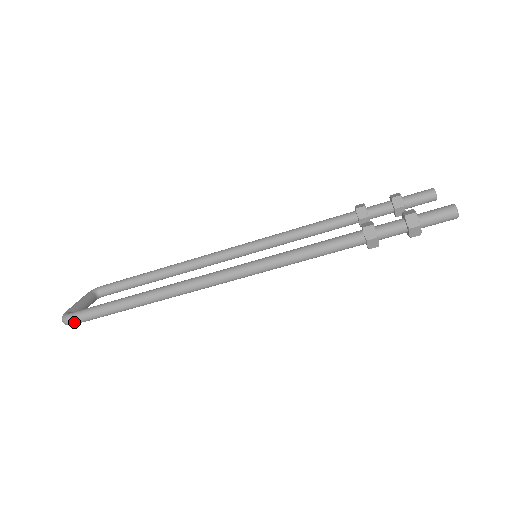
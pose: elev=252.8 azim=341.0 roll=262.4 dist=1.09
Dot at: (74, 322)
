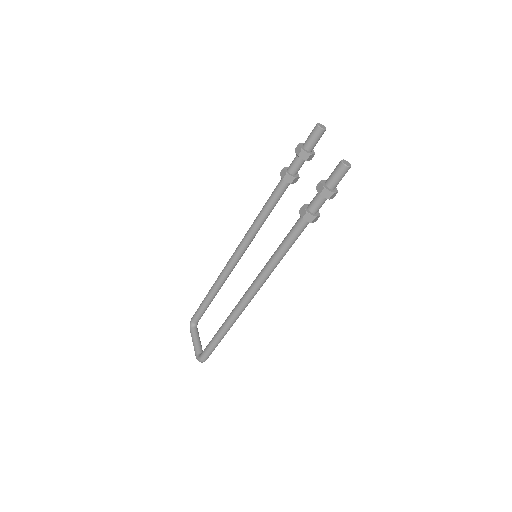
Dot at: (206, 359)
